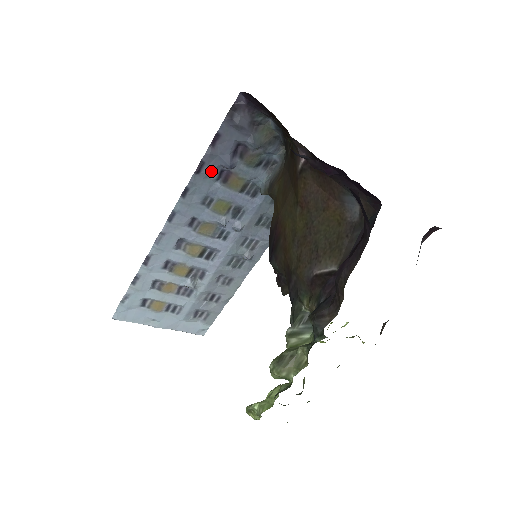
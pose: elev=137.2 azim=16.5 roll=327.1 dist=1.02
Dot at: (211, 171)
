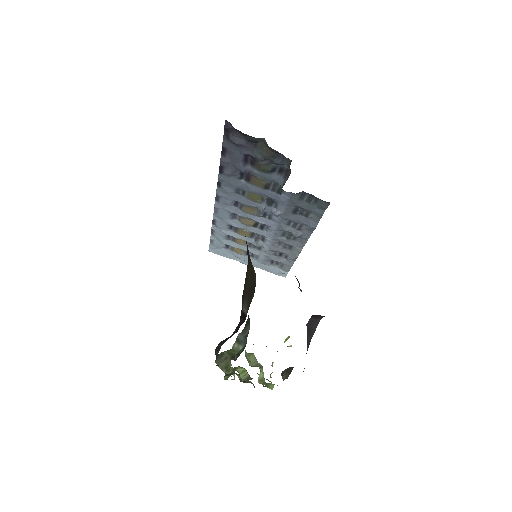
Dot at: (231, 173)
